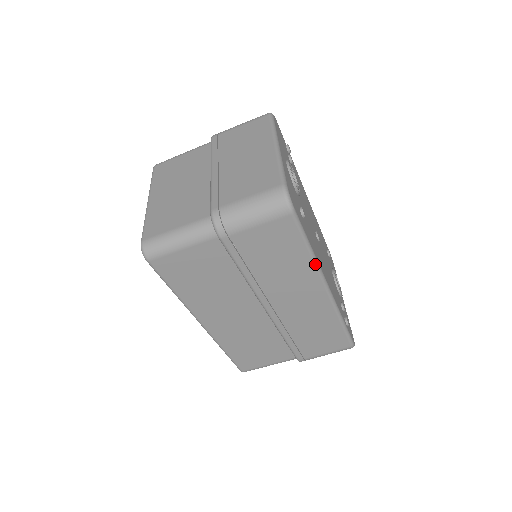
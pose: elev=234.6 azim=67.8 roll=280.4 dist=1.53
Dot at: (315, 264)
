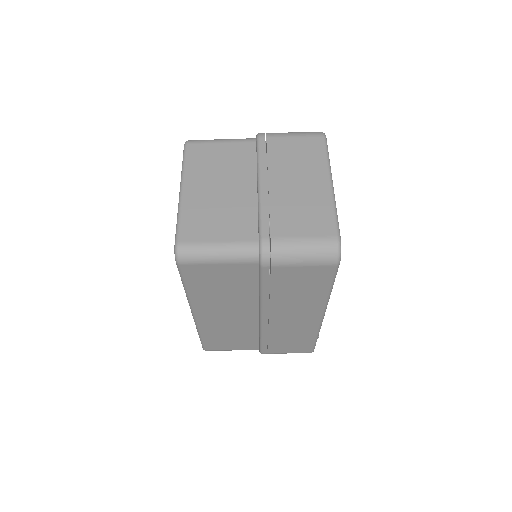
Dot at: (327, 299)
